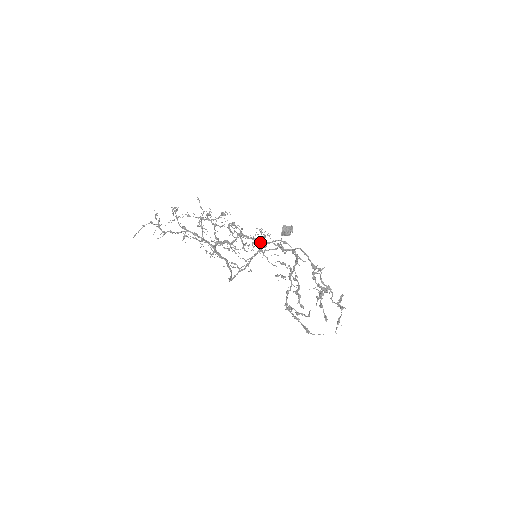
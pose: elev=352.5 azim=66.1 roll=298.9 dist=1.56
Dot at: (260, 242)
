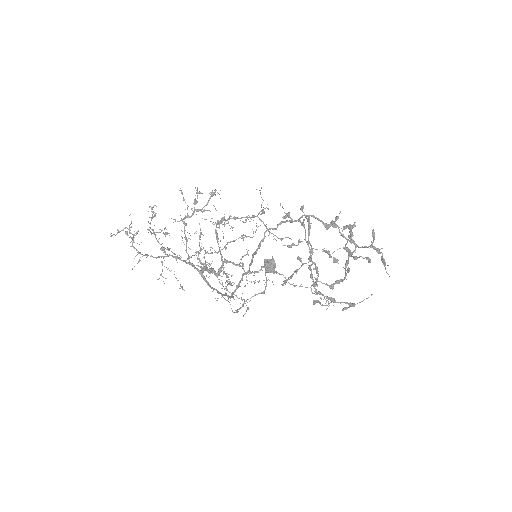
Dot at: occluded
